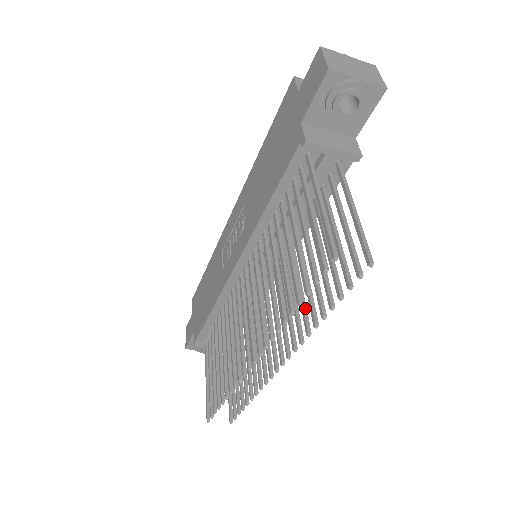
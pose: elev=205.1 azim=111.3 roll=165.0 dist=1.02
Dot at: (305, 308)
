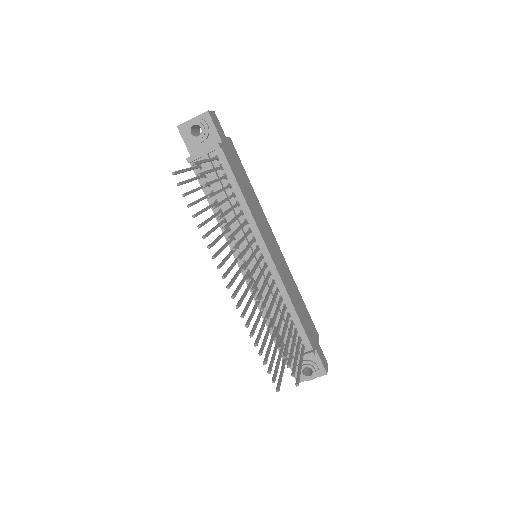
Dot at: (233, 233)
